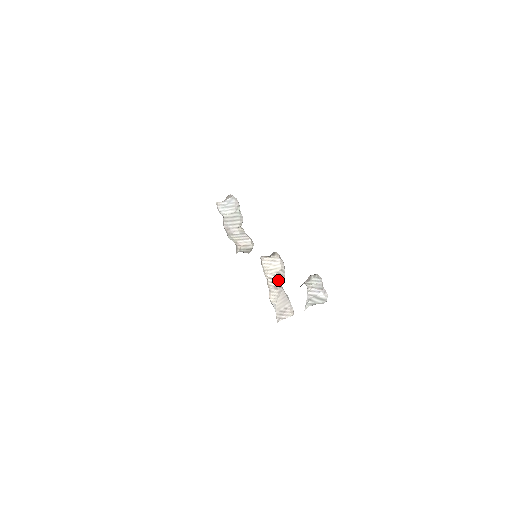
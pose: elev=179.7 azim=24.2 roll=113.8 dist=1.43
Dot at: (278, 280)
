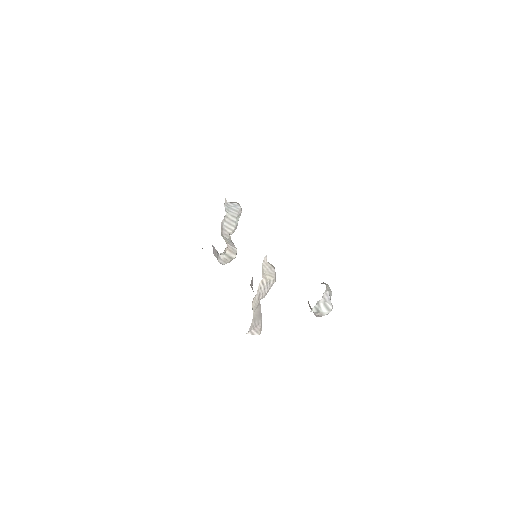
Dot at: (265, 290)
